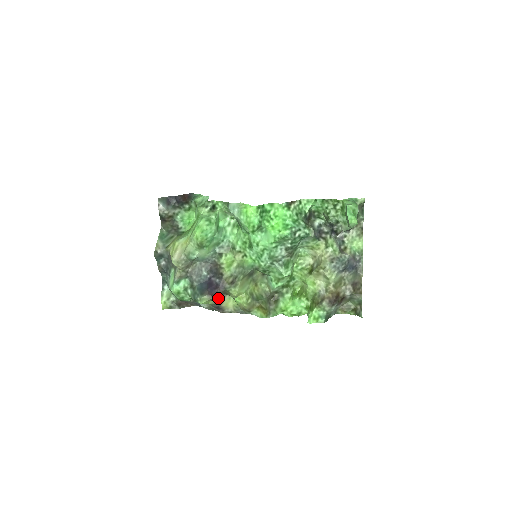
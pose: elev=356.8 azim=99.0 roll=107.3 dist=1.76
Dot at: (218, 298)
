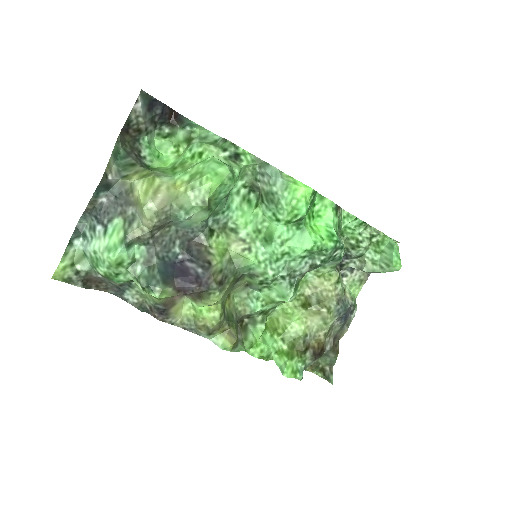
Dot at: occluded
